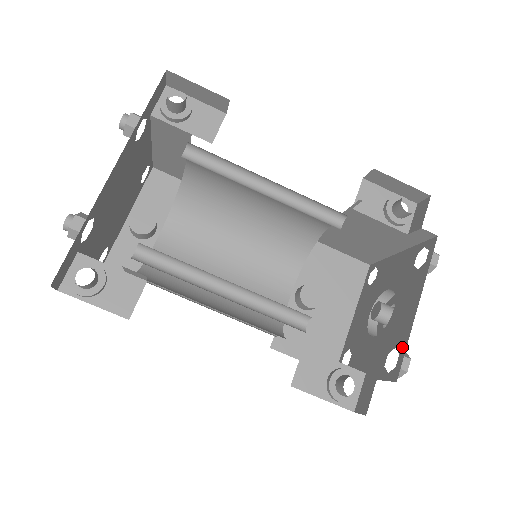
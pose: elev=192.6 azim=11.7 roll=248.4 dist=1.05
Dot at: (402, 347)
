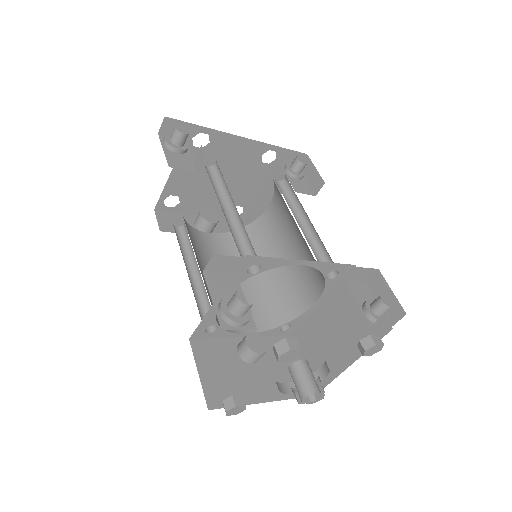
Dot at: occluded
